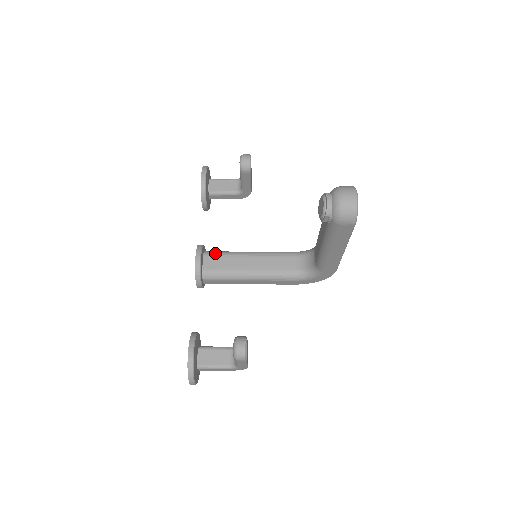
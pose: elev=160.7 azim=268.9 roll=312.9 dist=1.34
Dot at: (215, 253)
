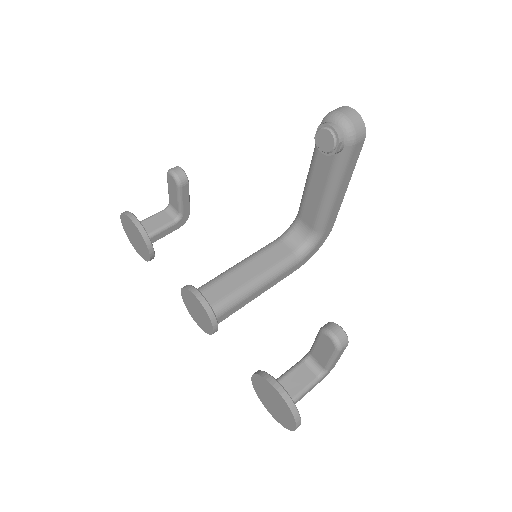
Dot at: (206, 285)
